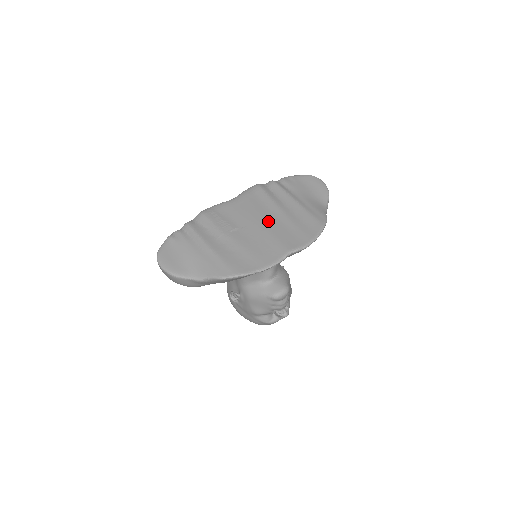
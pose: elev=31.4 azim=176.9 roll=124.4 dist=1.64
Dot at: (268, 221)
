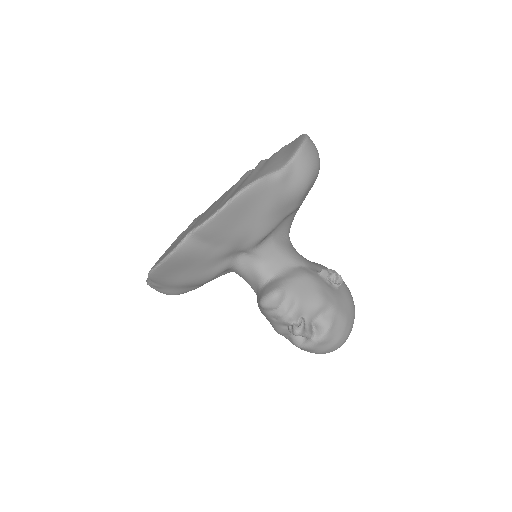
Dot at: (213, 206)
